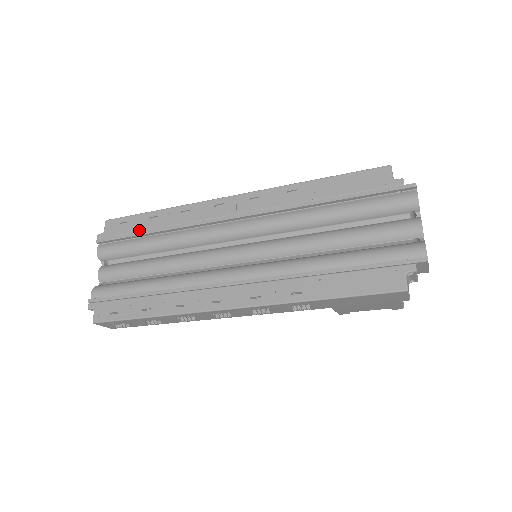
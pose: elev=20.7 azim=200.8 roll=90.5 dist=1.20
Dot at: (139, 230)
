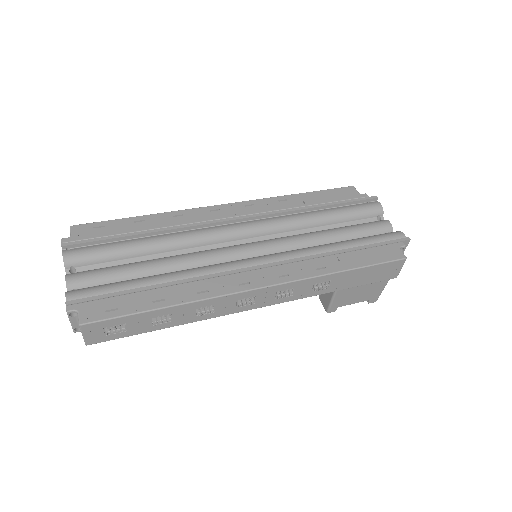
Dot at: (123, 232)
